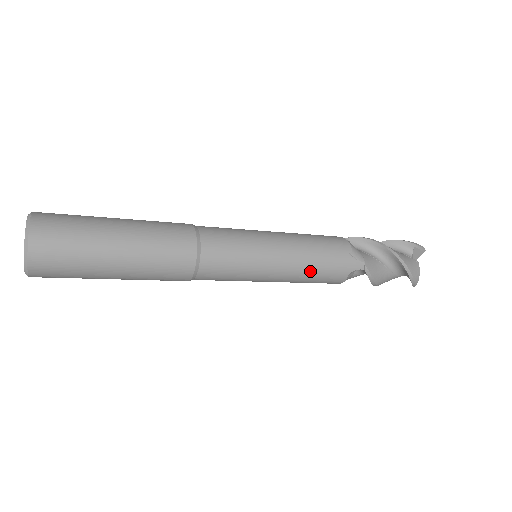
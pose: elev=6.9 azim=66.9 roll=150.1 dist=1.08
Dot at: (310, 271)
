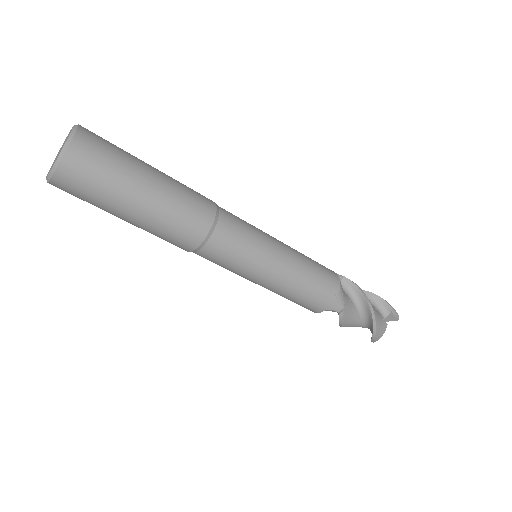
Dot at: (294, 293)
